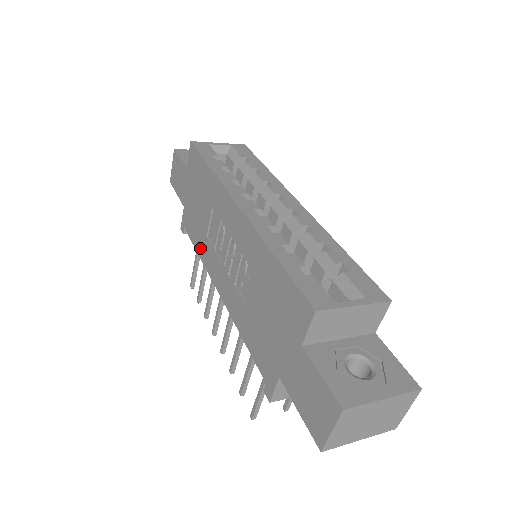
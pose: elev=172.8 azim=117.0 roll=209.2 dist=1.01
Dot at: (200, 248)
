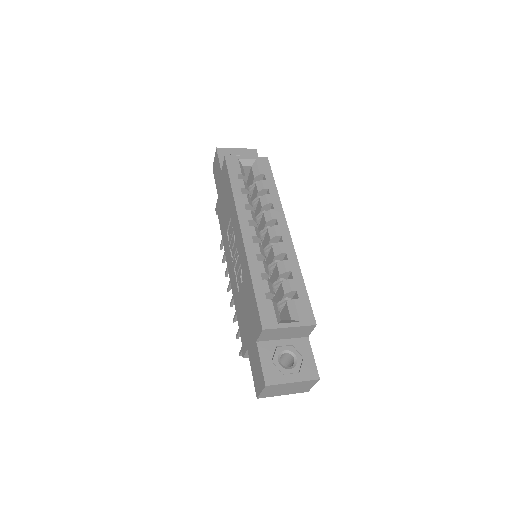
Dot at: (223, 236)
